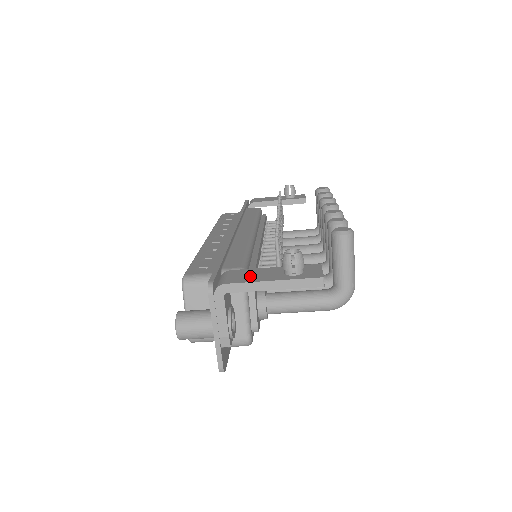
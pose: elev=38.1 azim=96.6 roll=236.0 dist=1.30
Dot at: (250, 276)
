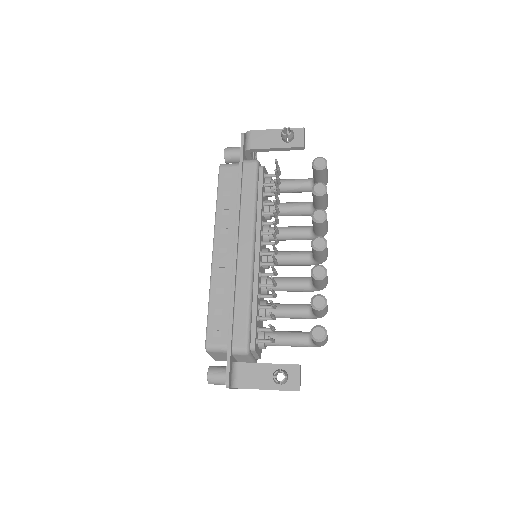
Dot at: (252, 378)
